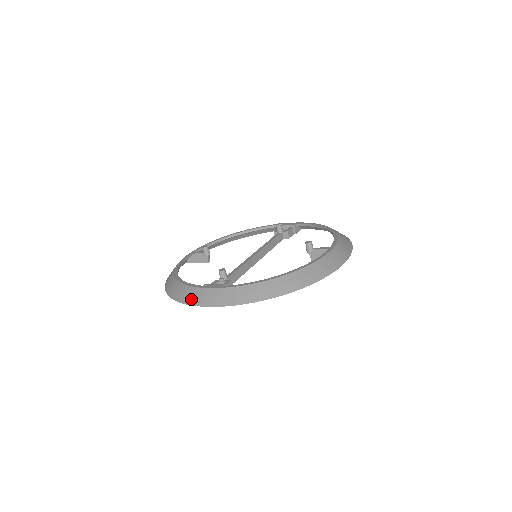
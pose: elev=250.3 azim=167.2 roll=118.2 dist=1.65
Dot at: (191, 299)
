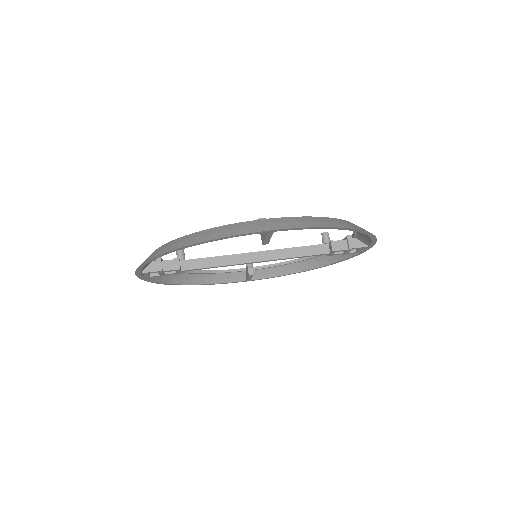
Dot at: occluded
